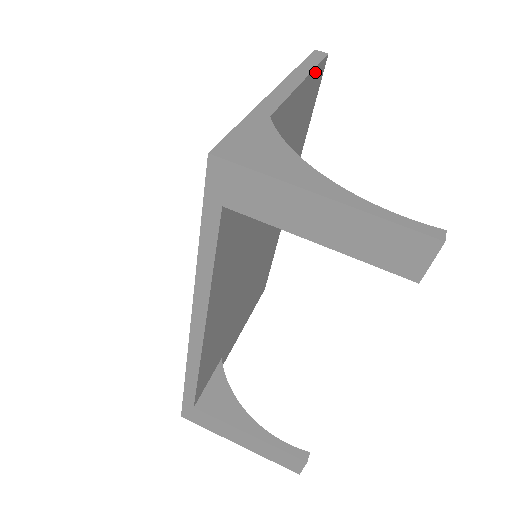
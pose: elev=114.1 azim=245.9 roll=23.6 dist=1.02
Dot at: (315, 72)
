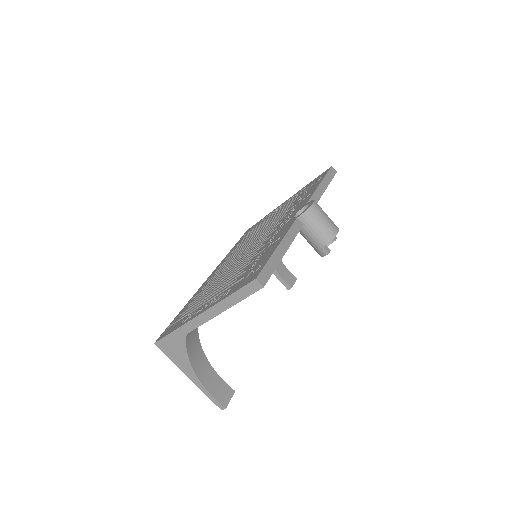
Dot at: (244, 297)
